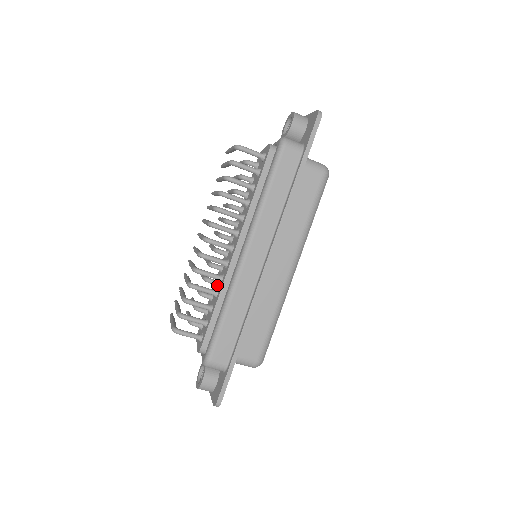
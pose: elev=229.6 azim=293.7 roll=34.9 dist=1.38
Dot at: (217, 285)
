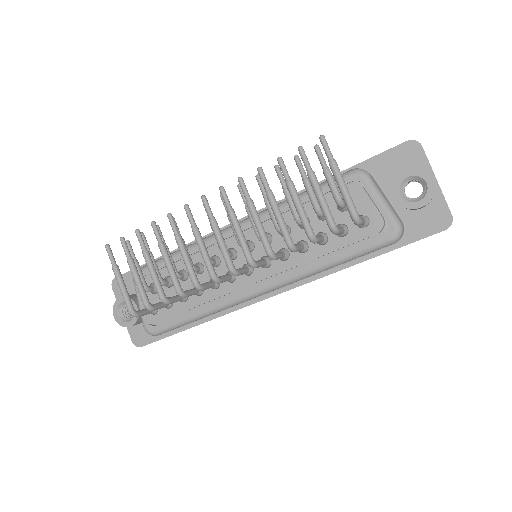
Dot at: (200, 276)
